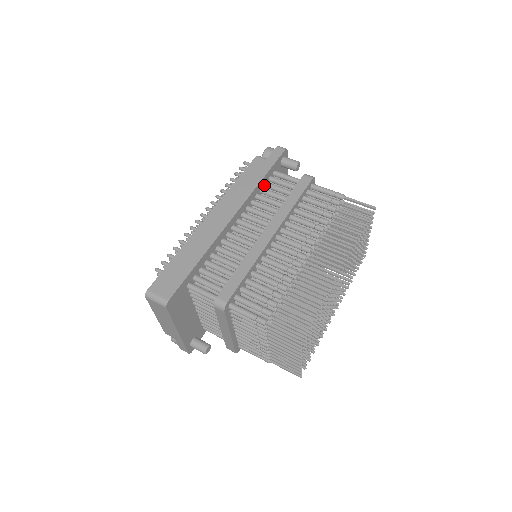
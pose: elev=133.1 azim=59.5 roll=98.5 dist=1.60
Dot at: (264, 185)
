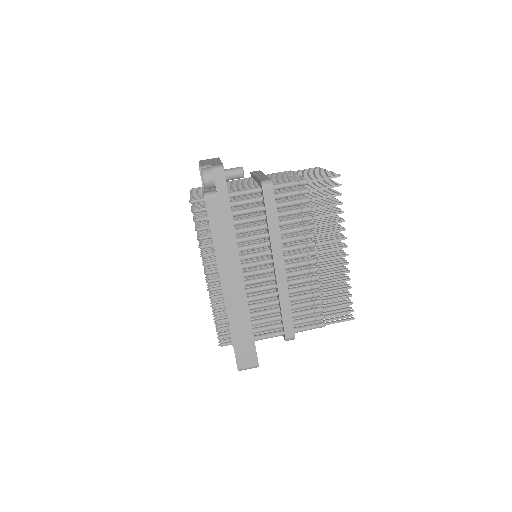
Dot at: occluded
